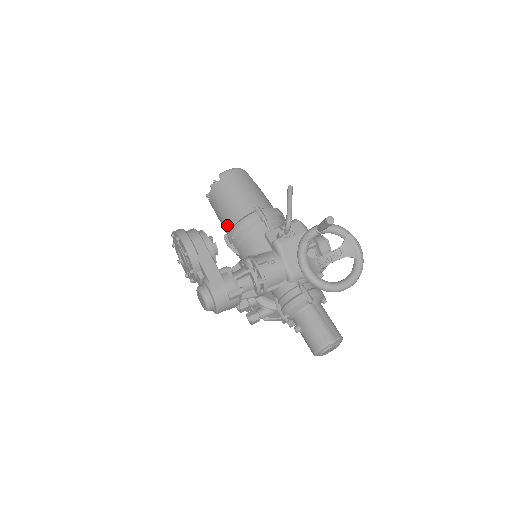
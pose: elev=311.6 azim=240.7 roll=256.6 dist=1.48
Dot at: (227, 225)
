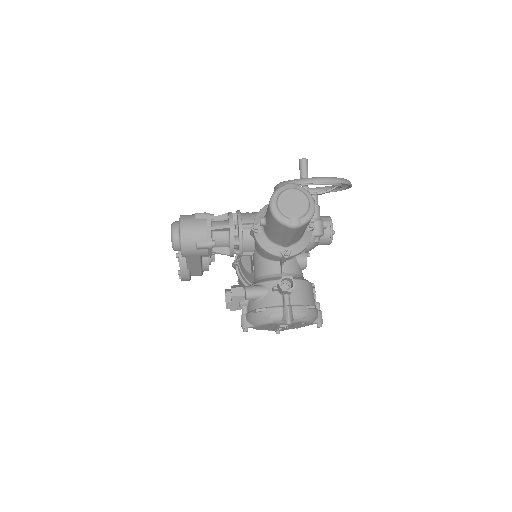
Dot at: occluded
